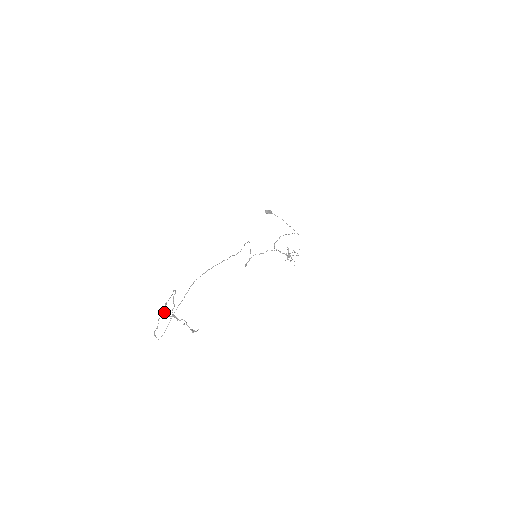
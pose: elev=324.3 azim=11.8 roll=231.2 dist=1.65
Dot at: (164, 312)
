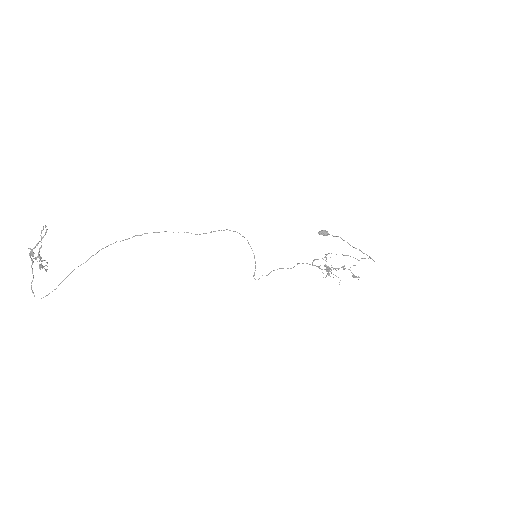
Dot at: (30, 252)
